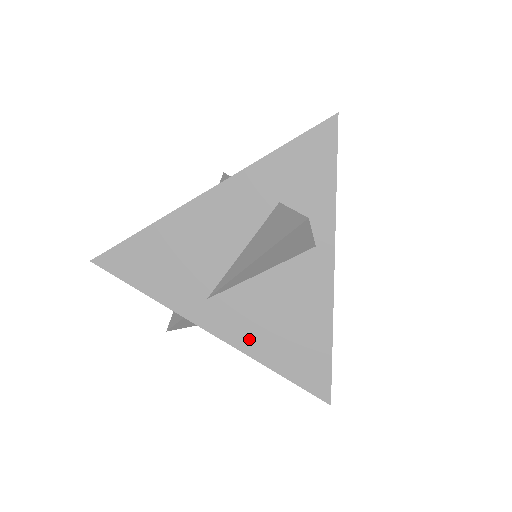
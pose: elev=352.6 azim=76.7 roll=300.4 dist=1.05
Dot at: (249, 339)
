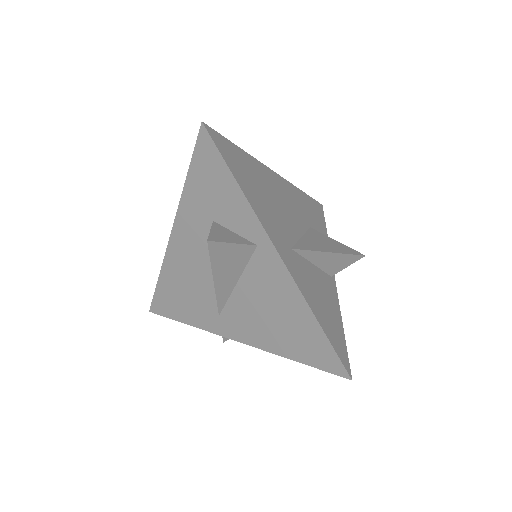
Dot at: (261, 339)
